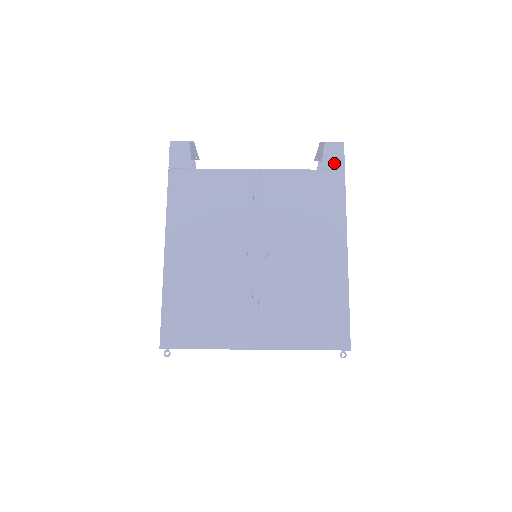
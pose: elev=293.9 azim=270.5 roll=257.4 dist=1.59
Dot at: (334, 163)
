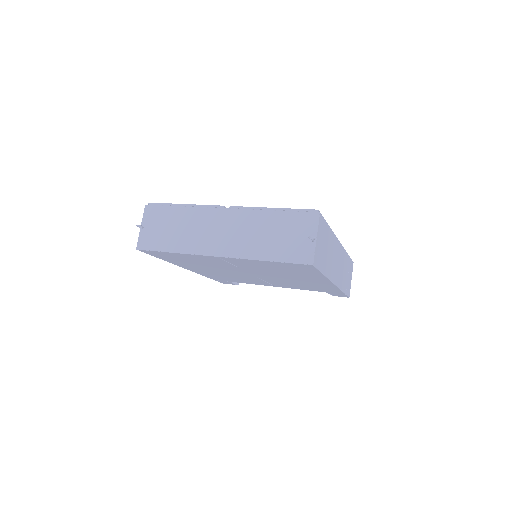
Dot at: occluded
